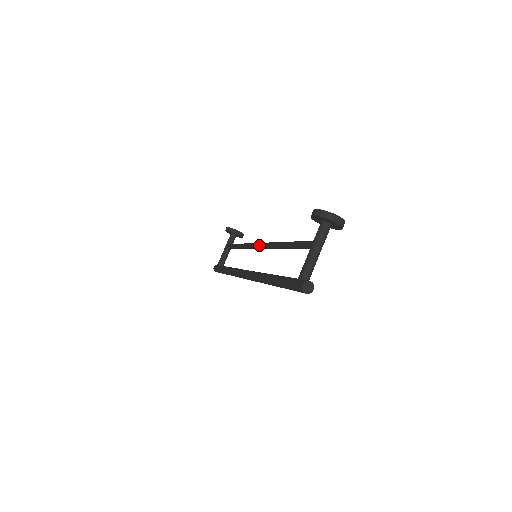
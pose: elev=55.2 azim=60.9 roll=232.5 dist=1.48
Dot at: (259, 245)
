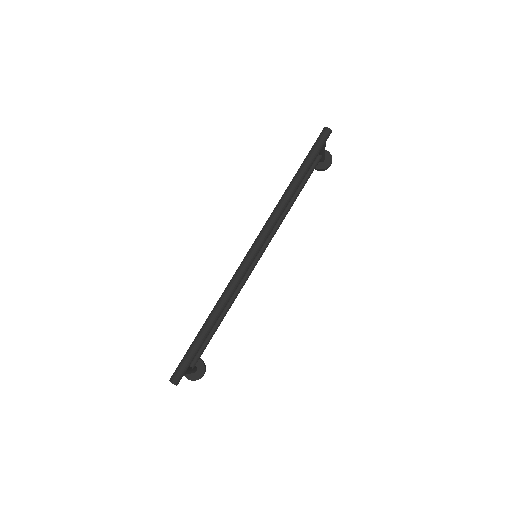
Dot at: occluded
